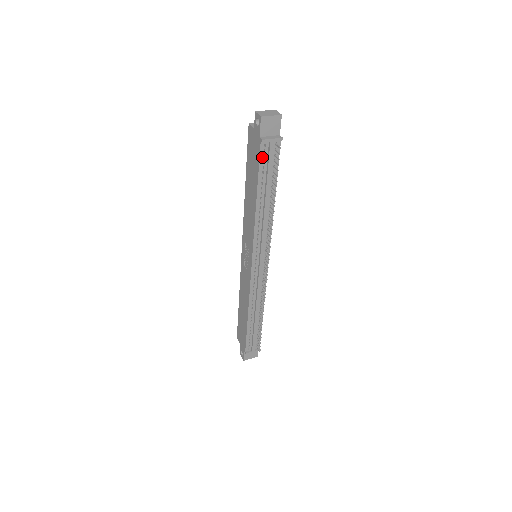
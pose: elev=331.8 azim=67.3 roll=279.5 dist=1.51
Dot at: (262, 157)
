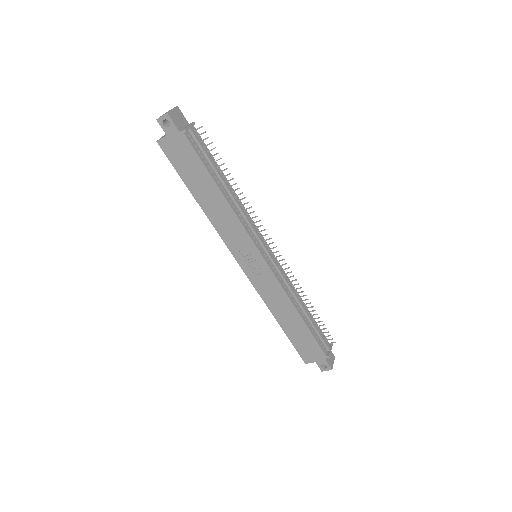
Dot at: (195, 148)
